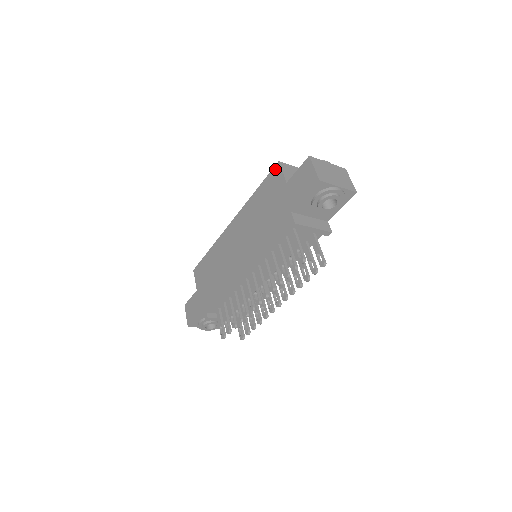
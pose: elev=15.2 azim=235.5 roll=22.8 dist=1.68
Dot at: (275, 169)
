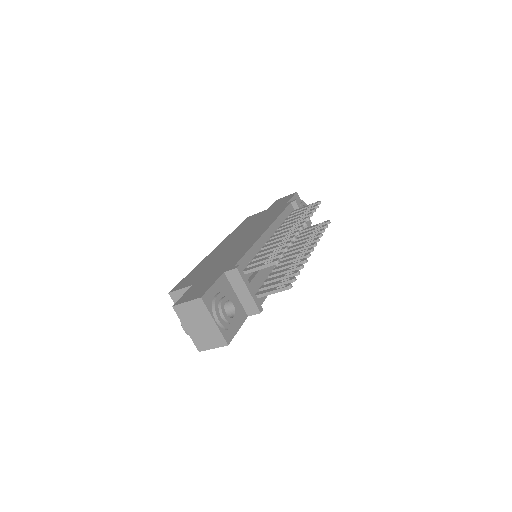
Dot at: (248, 218)
